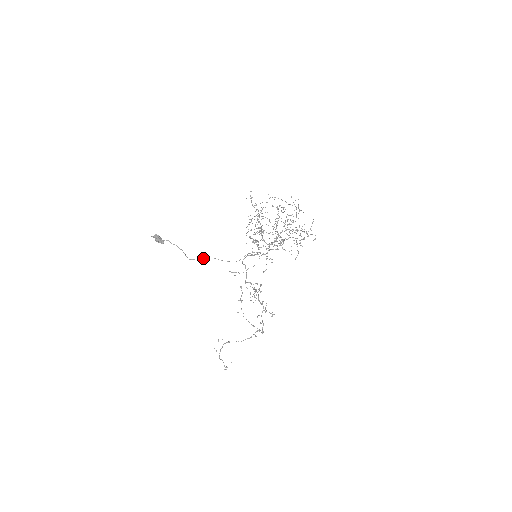
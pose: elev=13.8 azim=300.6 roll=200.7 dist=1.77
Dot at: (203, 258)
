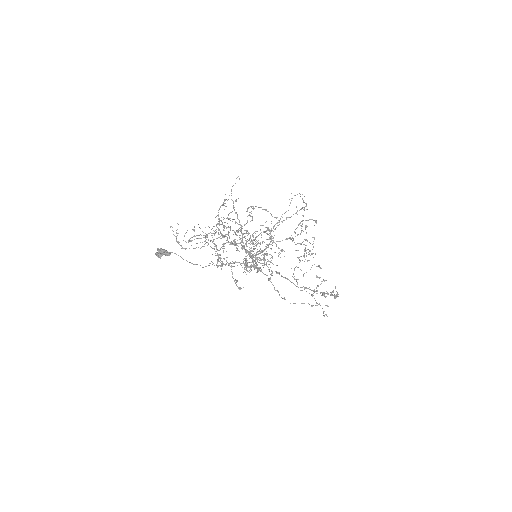
Dot at: (209, 265)
